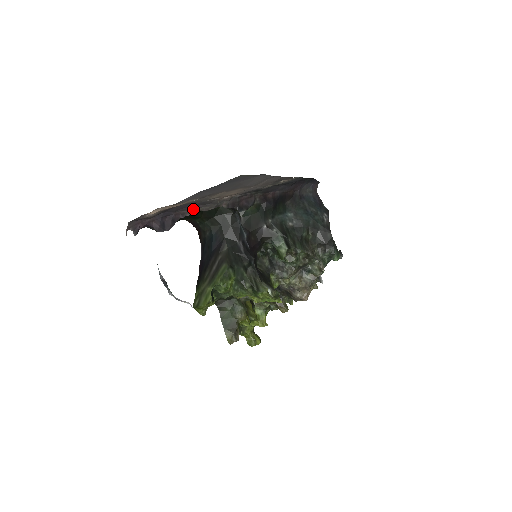
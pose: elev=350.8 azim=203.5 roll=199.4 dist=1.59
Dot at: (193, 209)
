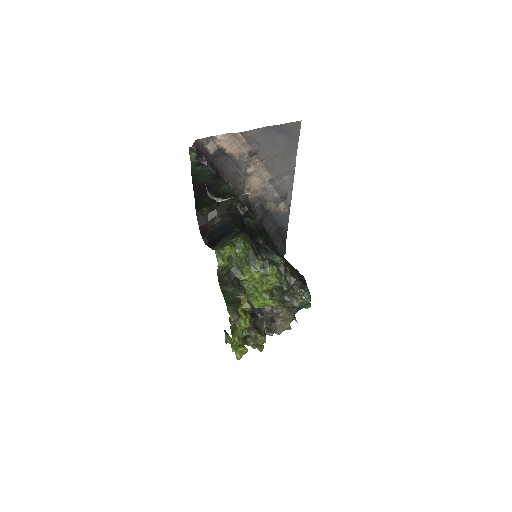
Dot at: (228, 178)
